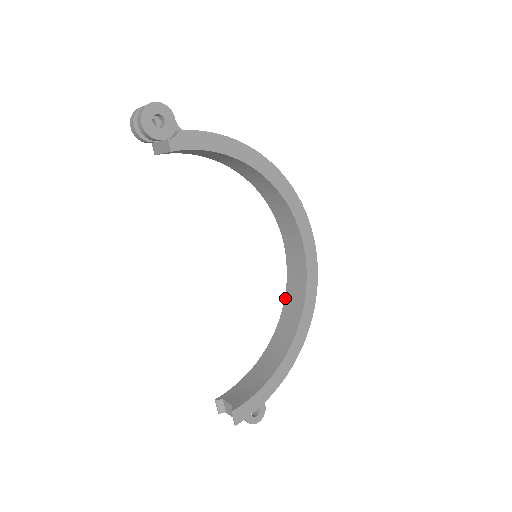
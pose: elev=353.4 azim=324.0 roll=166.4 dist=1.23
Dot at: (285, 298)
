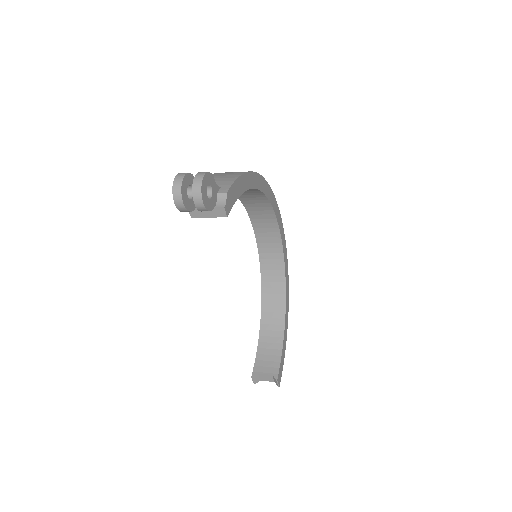
Dot at: (261, 271)
